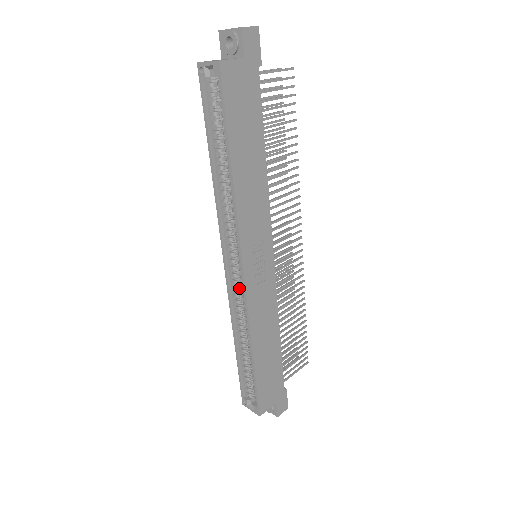
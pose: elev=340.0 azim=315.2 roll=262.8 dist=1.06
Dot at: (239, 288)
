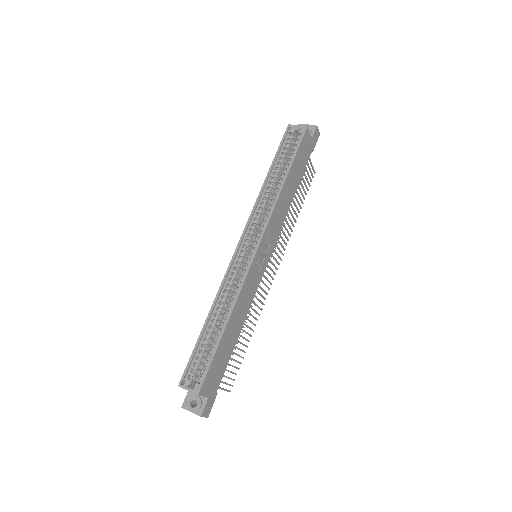
Dot at: (239, 267)
